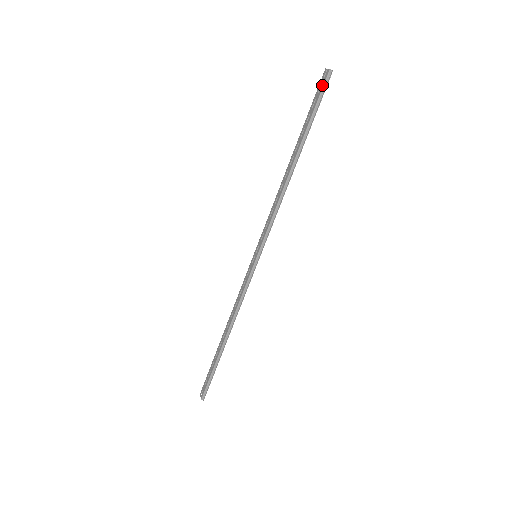
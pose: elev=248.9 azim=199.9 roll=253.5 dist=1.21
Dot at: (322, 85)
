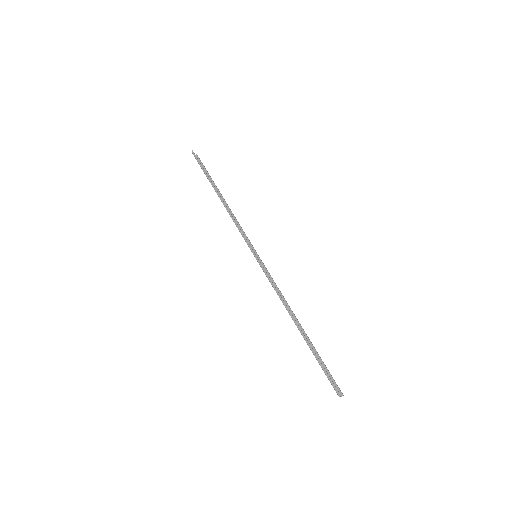
Dot at: occluded
